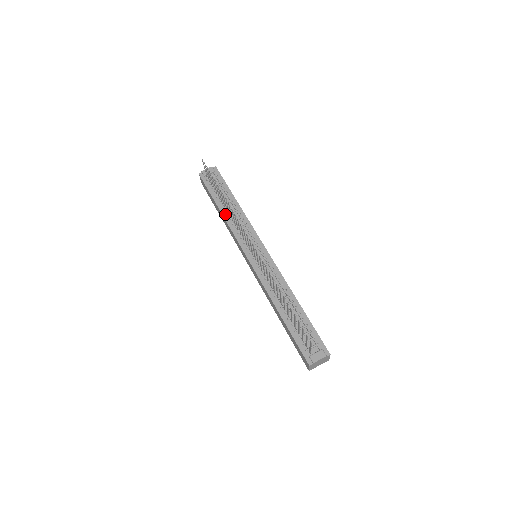
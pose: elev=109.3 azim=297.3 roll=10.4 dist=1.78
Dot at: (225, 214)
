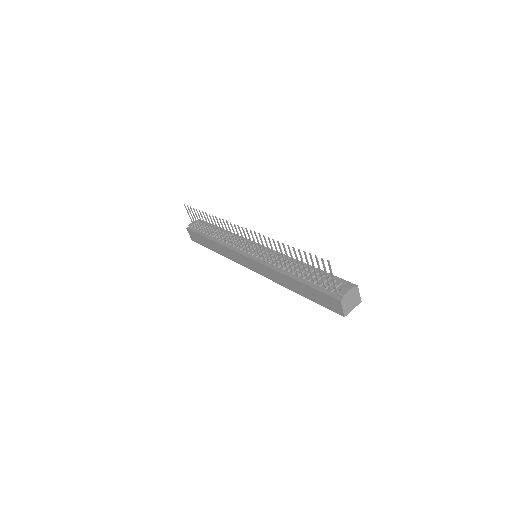
Dot at: (217, 240)
